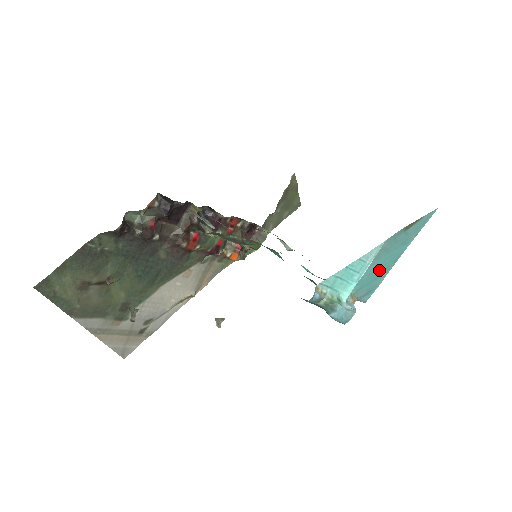
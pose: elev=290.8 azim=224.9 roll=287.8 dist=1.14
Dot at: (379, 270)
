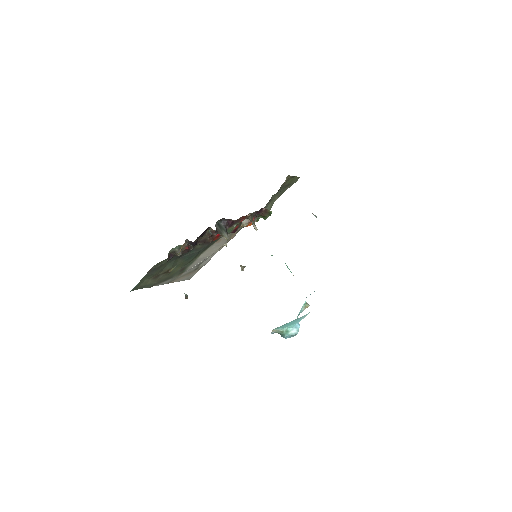
Dot at: occluded
